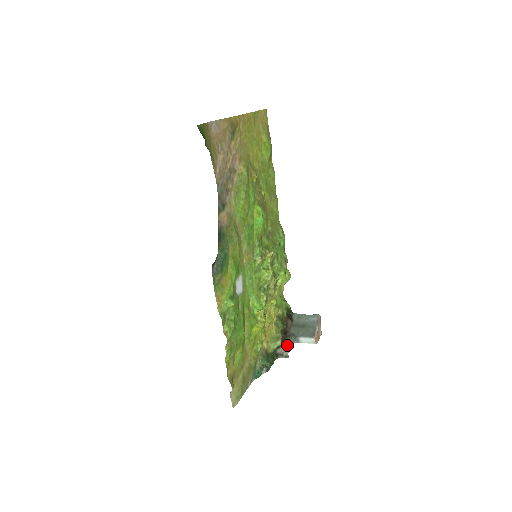
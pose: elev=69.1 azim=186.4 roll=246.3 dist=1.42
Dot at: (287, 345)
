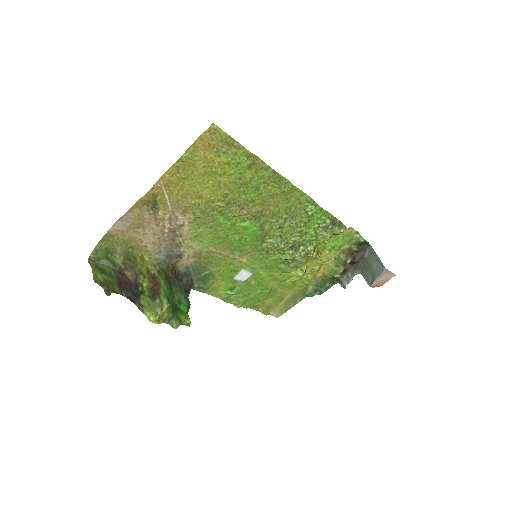
Dot at: (348, 277)
